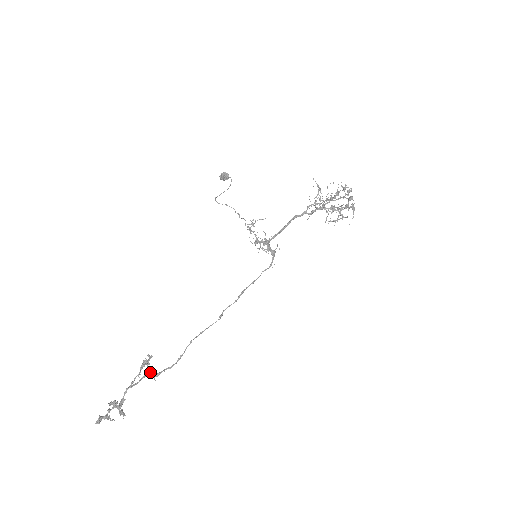
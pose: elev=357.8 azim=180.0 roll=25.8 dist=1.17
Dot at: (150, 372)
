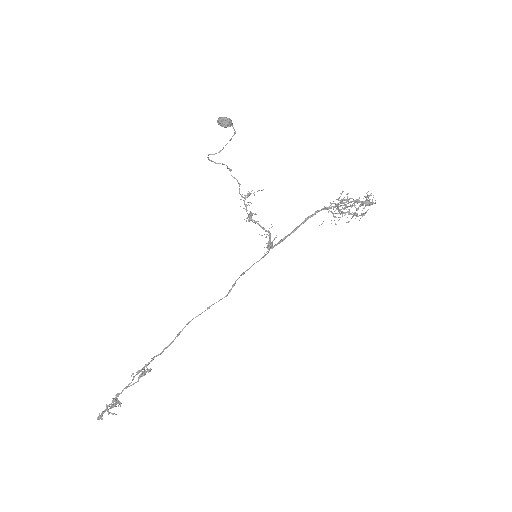
Dot at: (142, 369)
